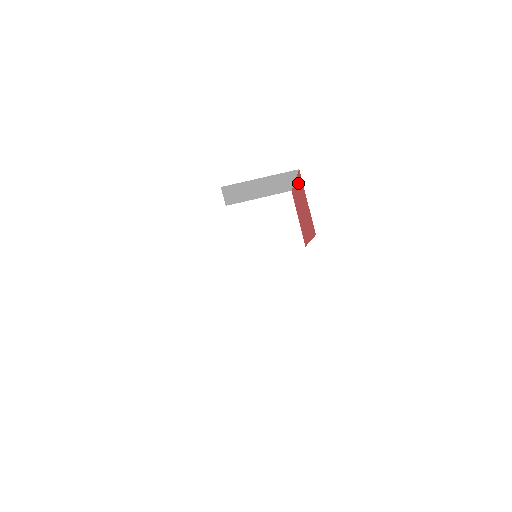
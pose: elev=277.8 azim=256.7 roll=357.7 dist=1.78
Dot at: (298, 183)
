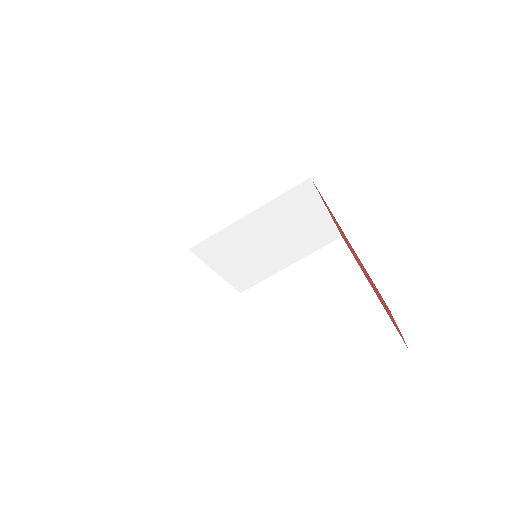
Dot at: occluded
